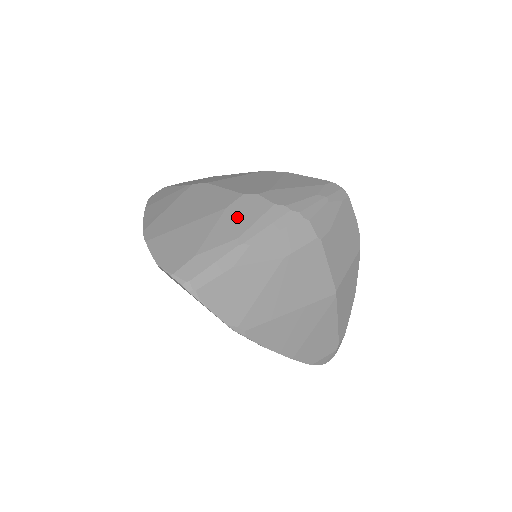
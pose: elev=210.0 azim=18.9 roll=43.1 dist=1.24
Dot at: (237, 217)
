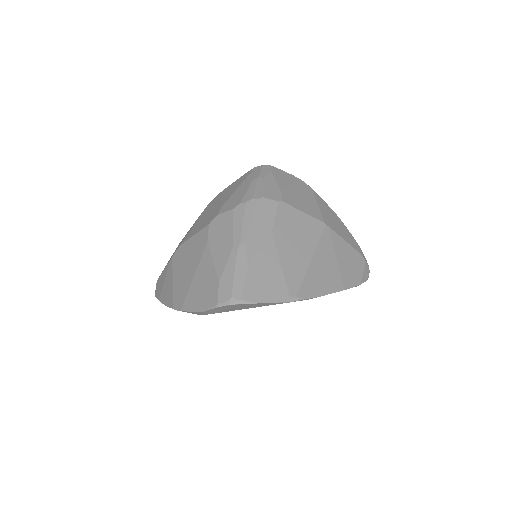
Dot at: (219, 238)
